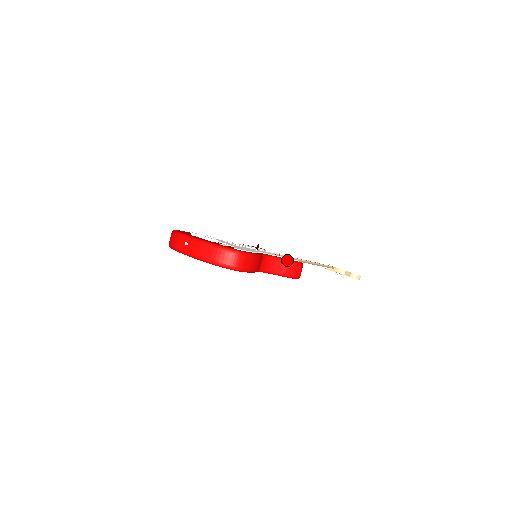
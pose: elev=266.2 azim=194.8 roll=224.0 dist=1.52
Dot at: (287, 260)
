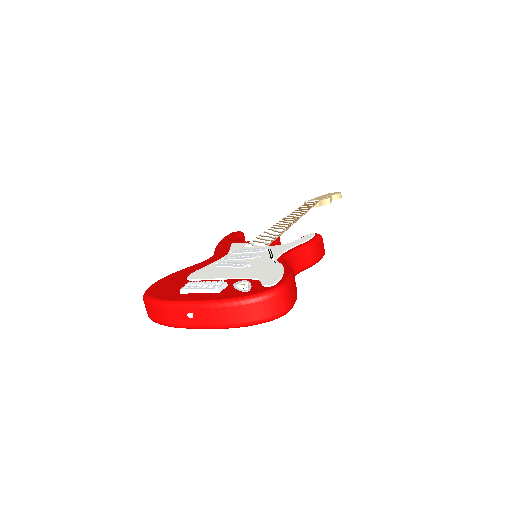
Dot at: (307, 244)
